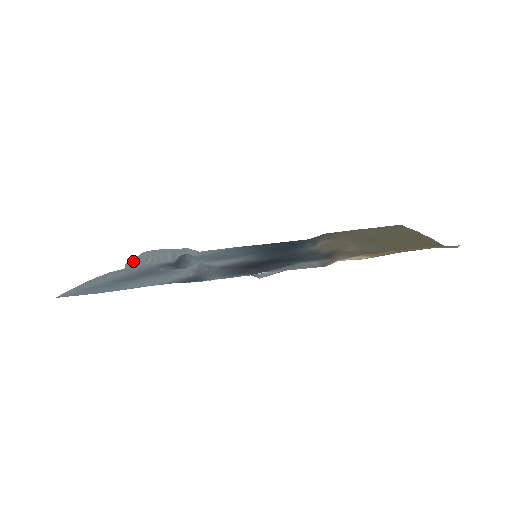
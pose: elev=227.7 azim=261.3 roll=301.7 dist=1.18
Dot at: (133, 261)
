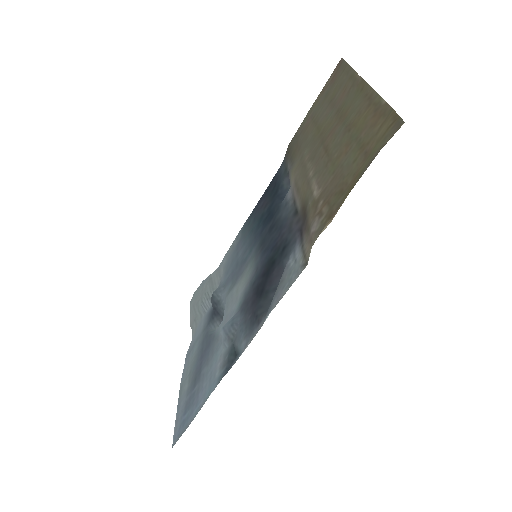
Dot at: (191, 318)
